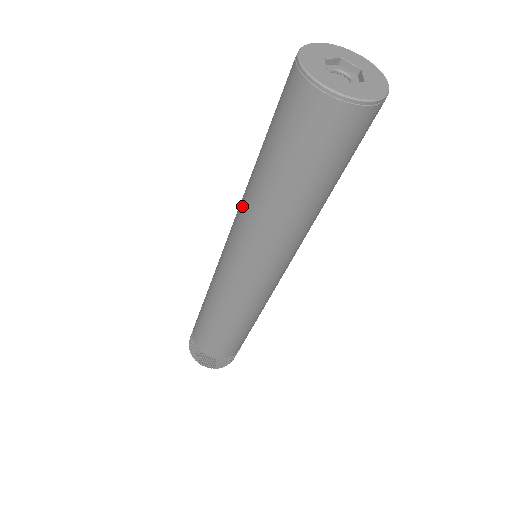
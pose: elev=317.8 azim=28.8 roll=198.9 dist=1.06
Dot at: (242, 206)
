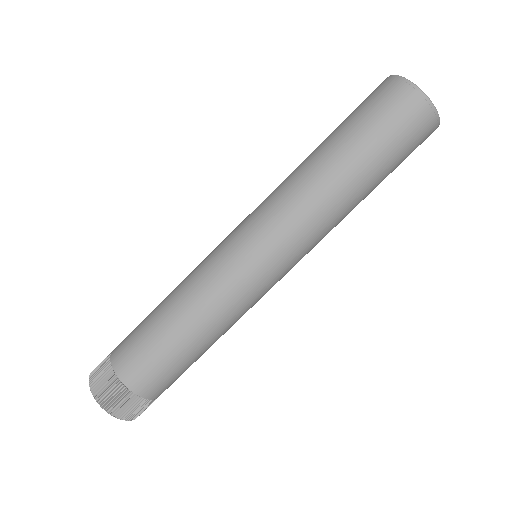
Dot at: (283, 181)
